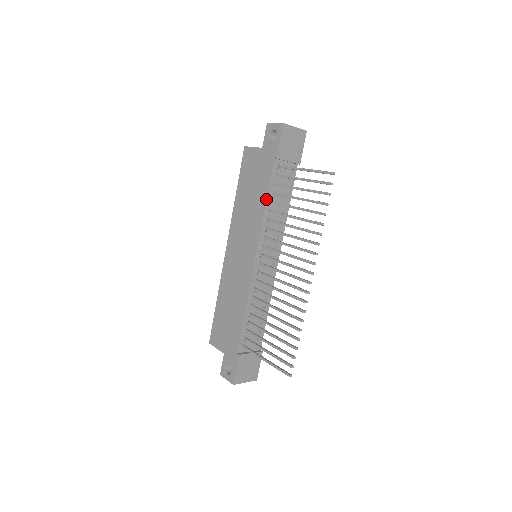
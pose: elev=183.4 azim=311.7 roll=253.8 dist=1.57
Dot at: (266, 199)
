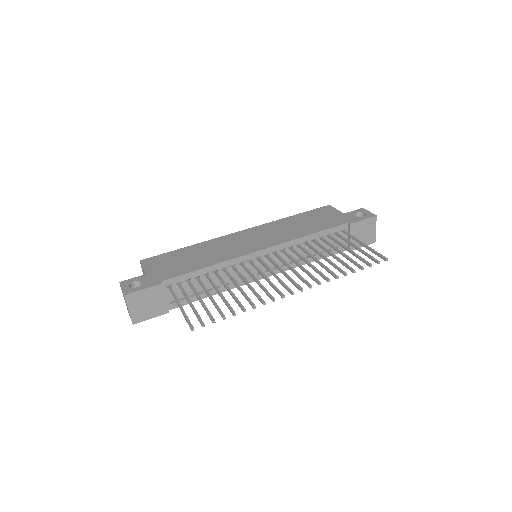
Dot at: (315, 233)
